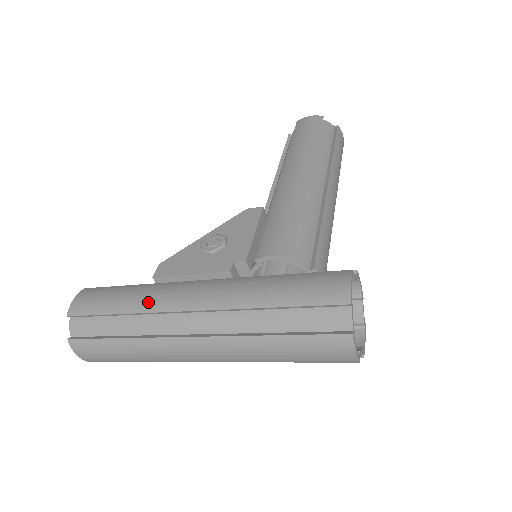
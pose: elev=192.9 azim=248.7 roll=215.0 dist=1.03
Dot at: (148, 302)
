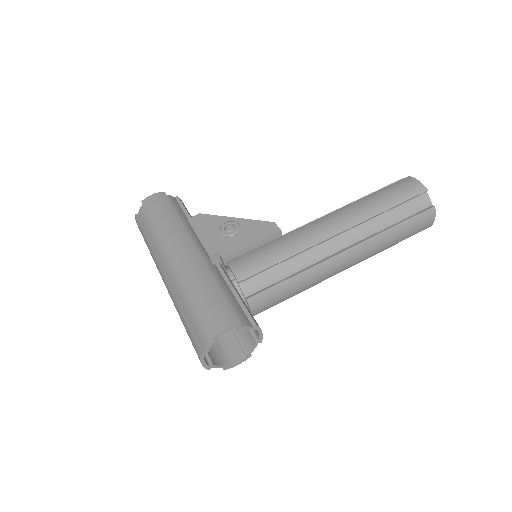
Dot at: (166, 233)
